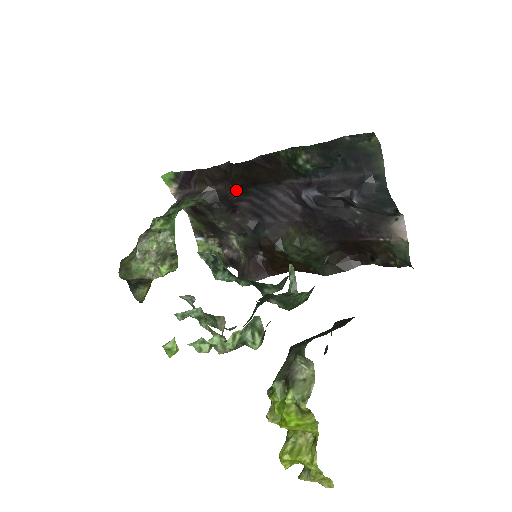
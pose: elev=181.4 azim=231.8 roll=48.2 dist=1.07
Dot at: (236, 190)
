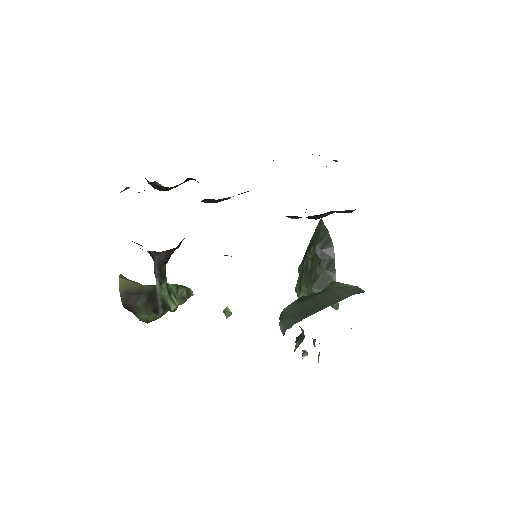
Dot at: occluded
